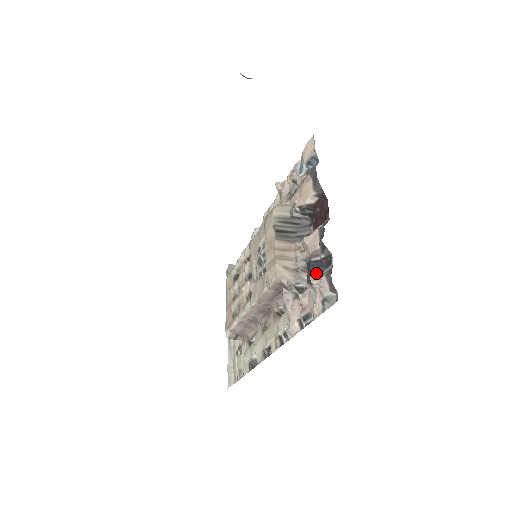
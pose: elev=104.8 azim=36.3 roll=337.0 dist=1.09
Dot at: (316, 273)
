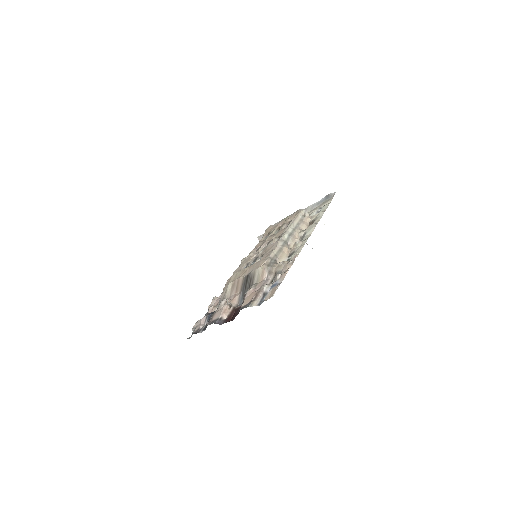
Dot at: (207, 320)
